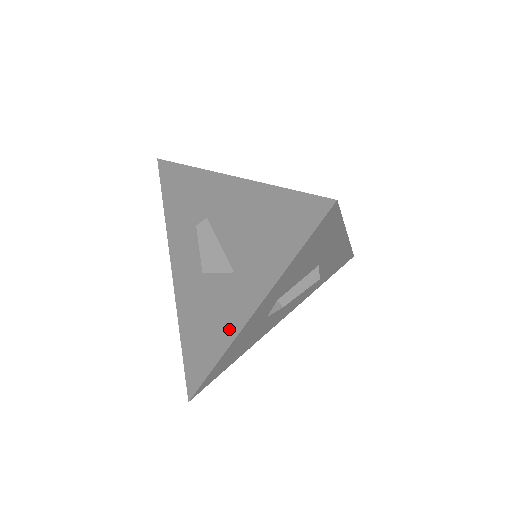
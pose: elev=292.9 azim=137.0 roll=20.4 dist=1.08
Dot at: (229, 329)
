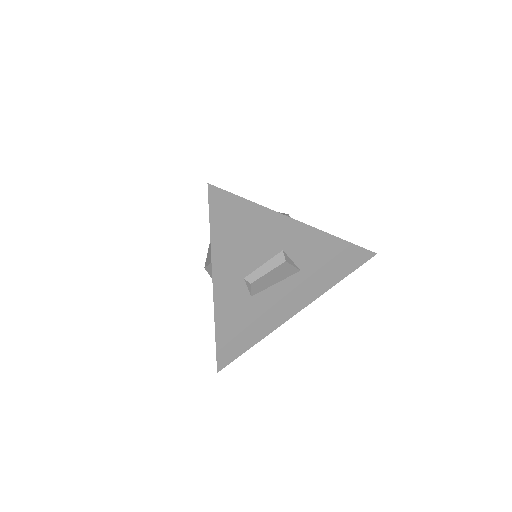
Dot at: occluded
